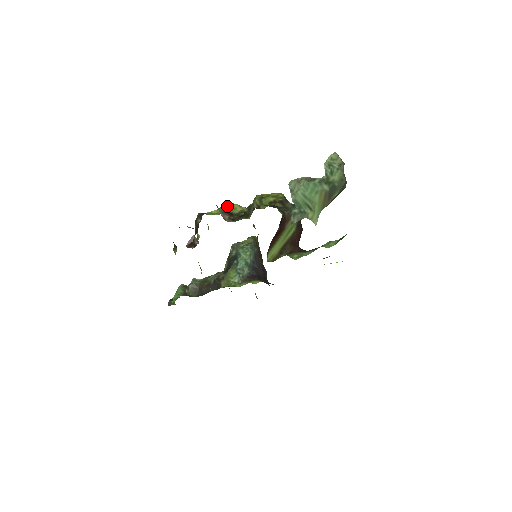
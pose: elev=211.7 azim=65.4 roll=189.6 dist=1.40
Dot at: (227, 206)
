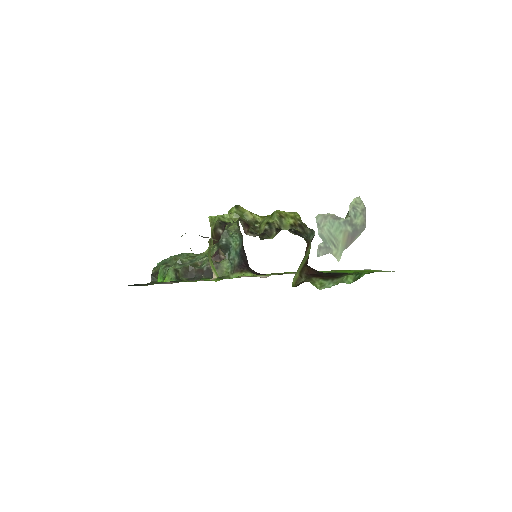
Dot at: (239, 212)
